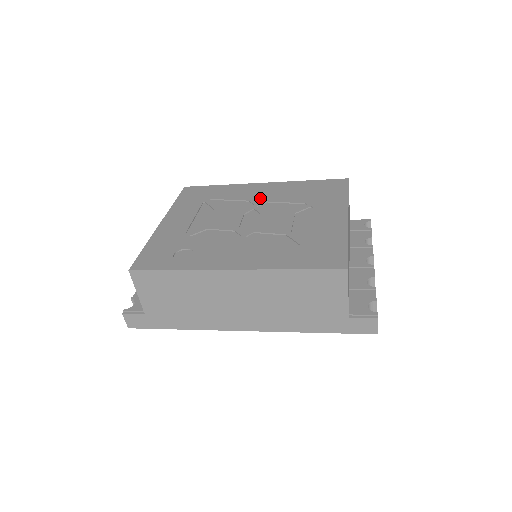
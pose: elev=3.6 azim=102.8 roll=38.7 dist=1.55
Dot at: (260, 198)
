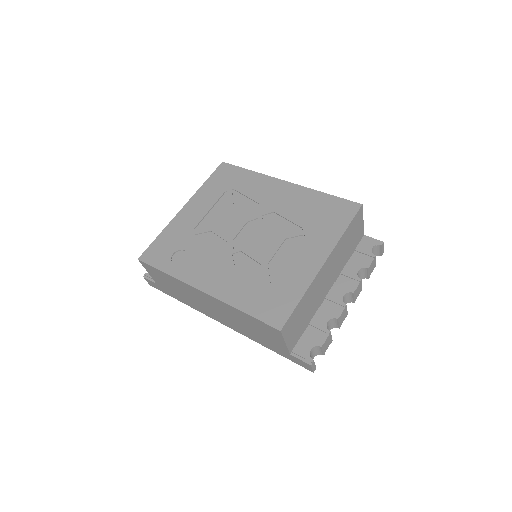
Dot at: (271, 204)
